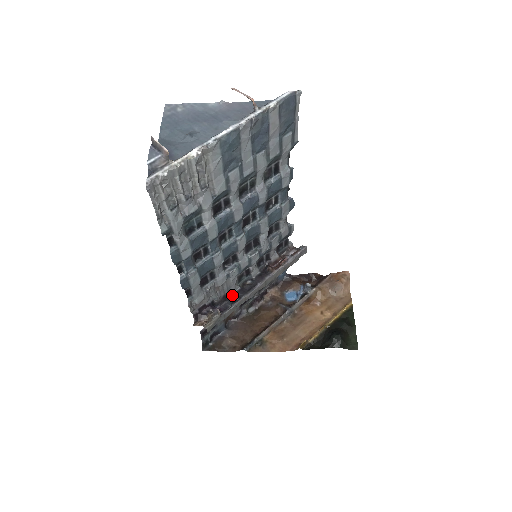
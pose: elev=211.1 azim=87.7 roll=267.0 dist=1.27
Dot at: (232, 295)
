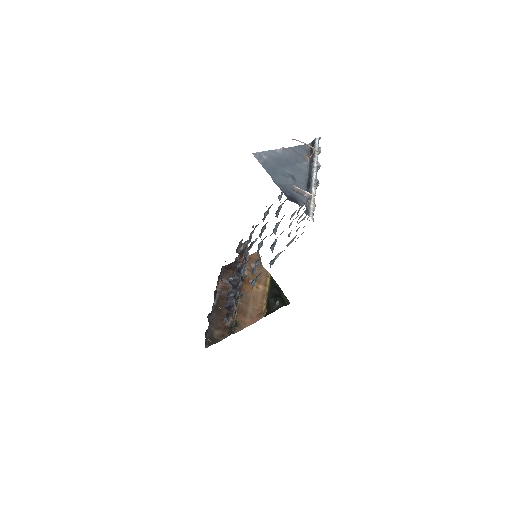
Dot at: (229, 293)
